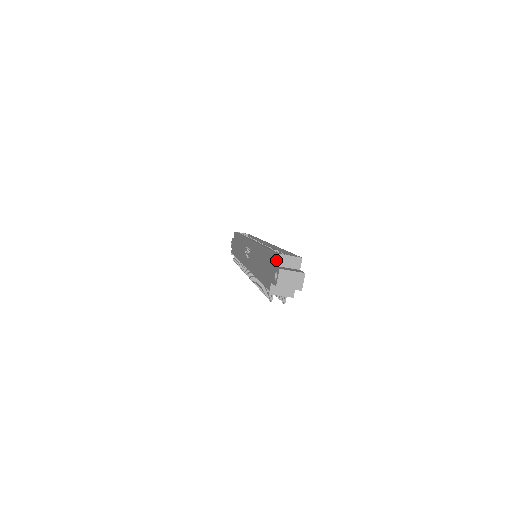
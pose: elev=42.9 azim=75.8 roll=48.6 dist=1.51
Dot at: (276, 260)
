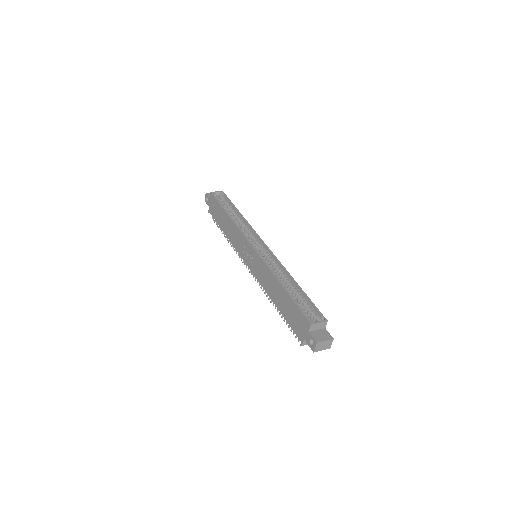
Dot at: (310, 328)
